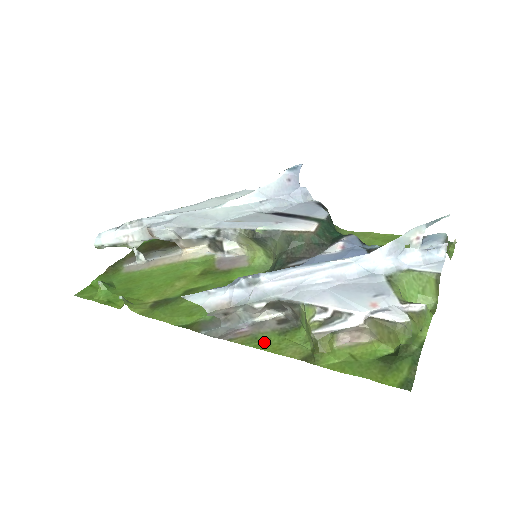
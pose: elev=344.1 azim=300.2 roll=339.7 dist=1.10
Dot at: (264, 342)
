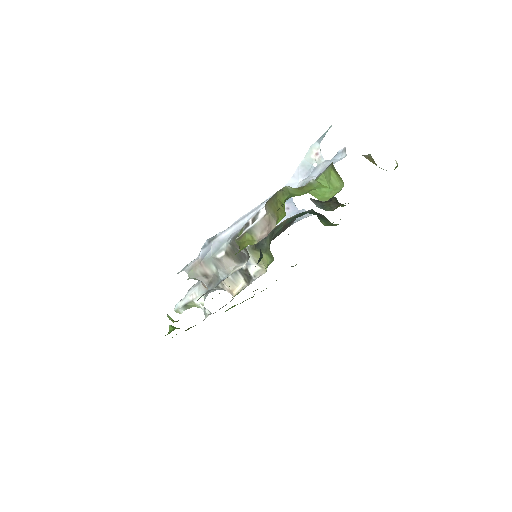
Dot at: occluded
